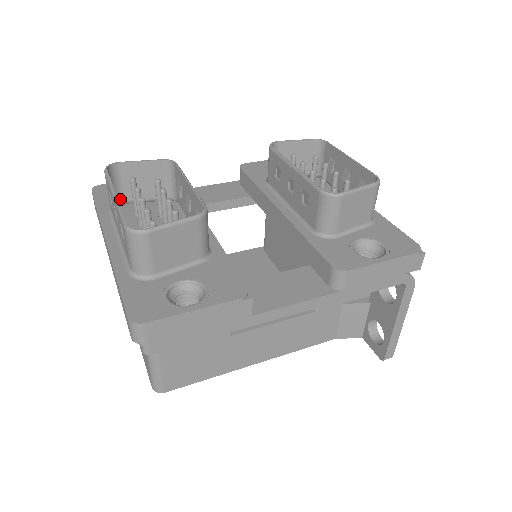
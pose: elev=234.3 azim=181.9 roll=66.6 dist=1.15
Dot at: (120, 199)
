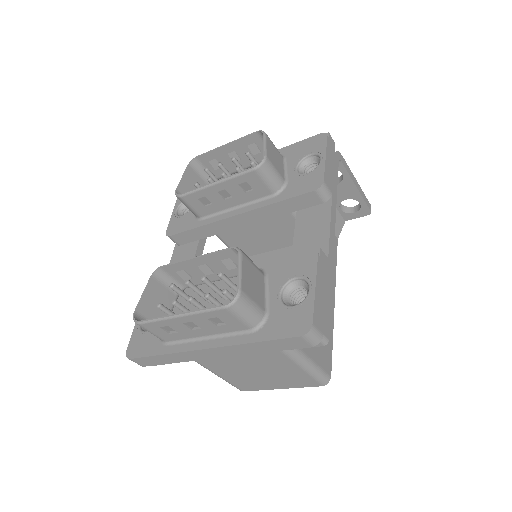
Dot at: occluded
